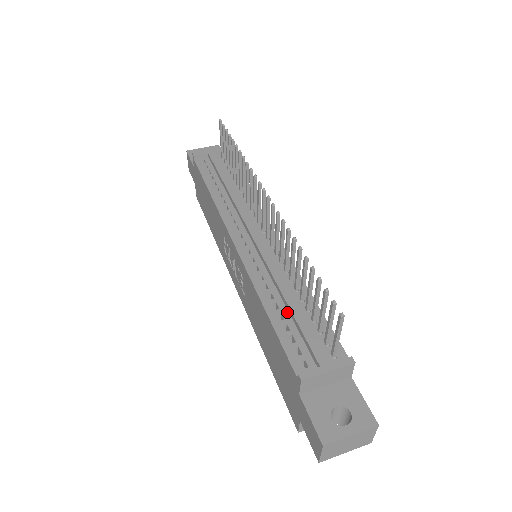
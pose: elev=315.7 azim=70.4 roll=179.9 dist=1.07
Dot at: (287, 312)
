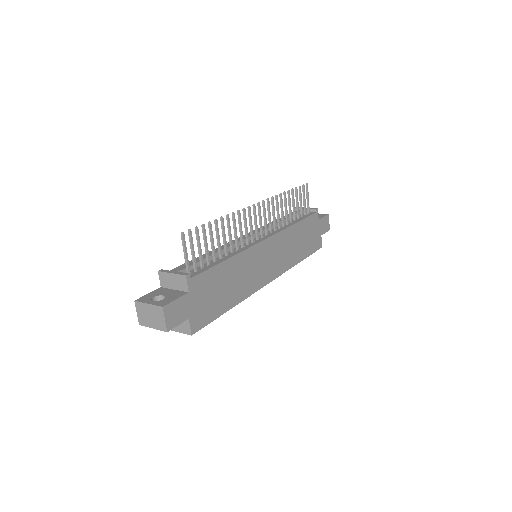
Dot at: occluded
